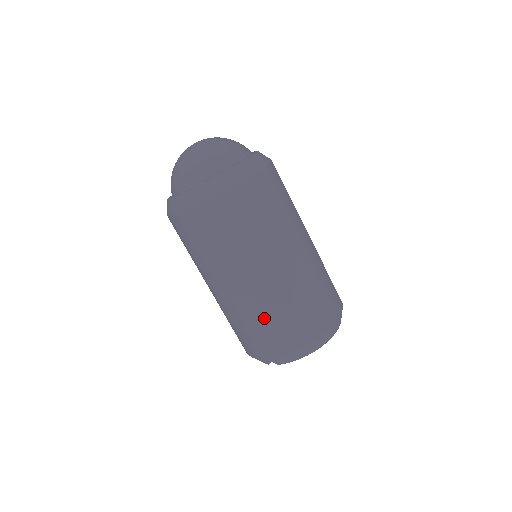
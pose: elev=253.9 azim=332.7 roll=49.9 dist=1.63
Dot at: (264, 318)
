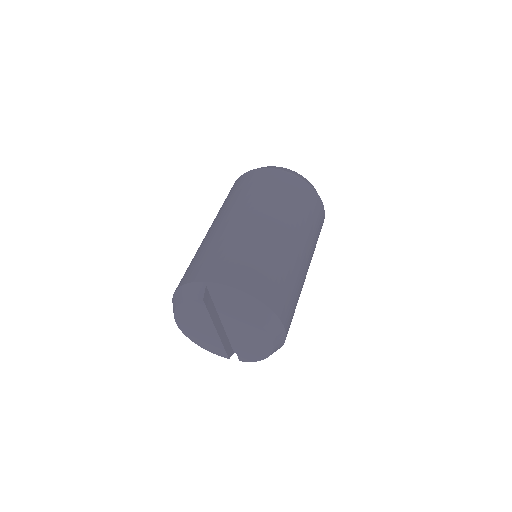
Dot at: (257, 254)
